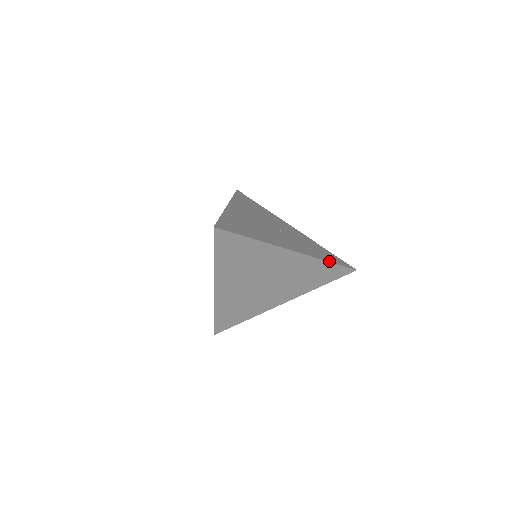
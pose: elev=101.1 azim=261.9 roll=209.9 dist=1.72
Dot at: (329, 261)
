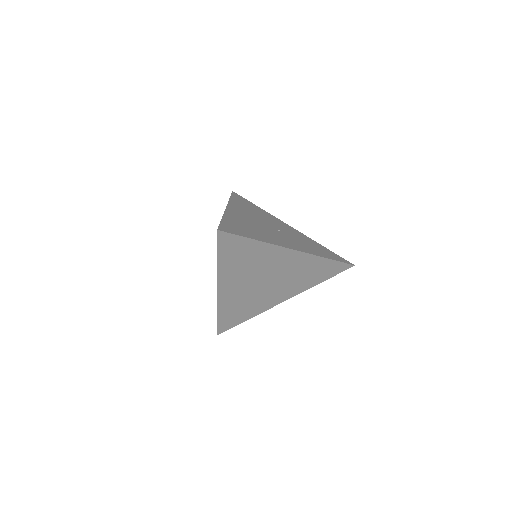
Dot at: (328, 258)
